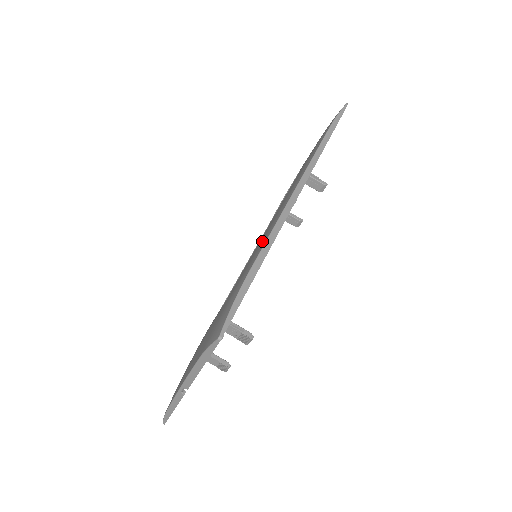
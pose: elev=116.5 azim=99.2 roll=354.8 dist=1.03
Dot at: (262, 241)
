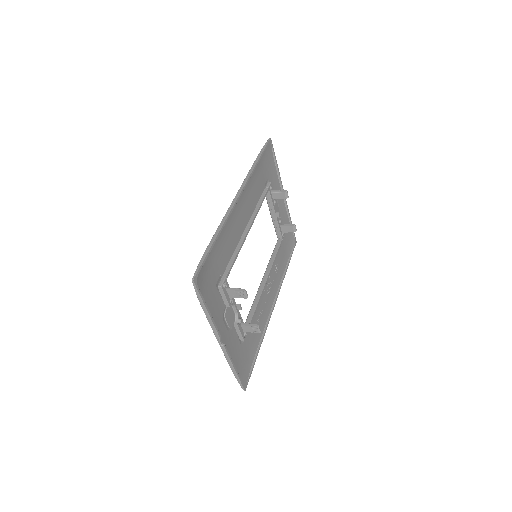
Dot at: occluded
